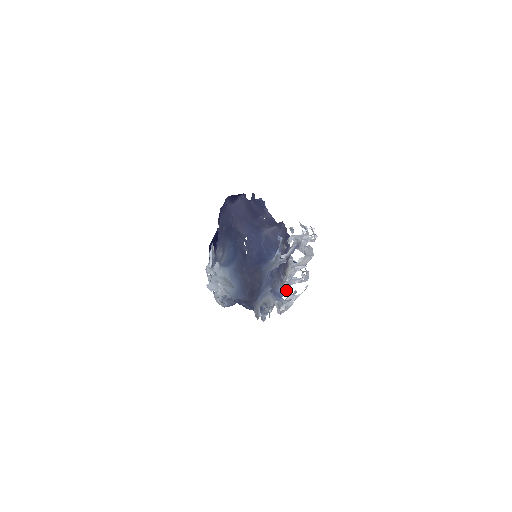
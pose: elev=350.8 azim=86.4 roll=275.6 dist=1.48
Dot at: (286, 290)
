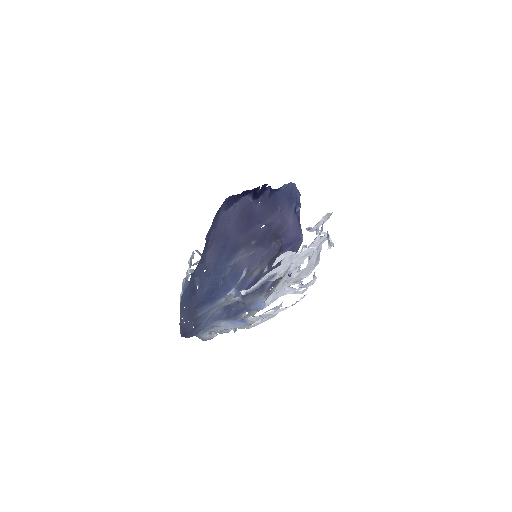
Dot at: (275, 299)
